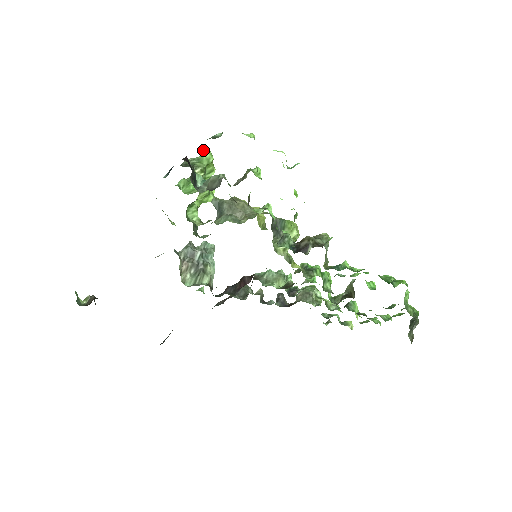
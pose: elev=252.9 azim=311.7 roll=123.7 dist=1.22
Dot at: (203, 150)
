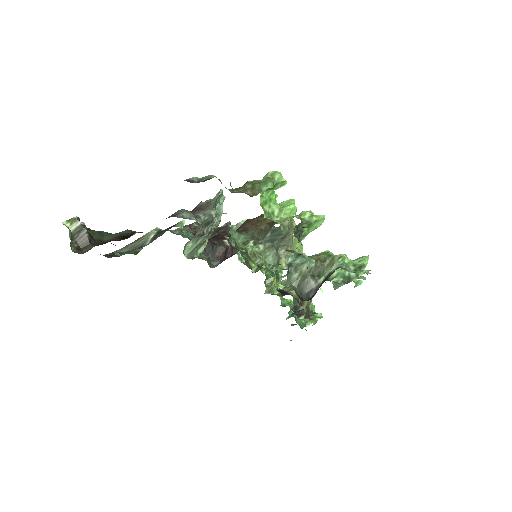
Dot at: (321, 216)
